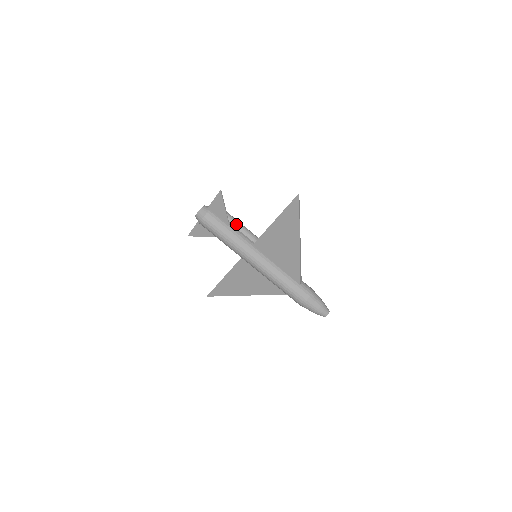
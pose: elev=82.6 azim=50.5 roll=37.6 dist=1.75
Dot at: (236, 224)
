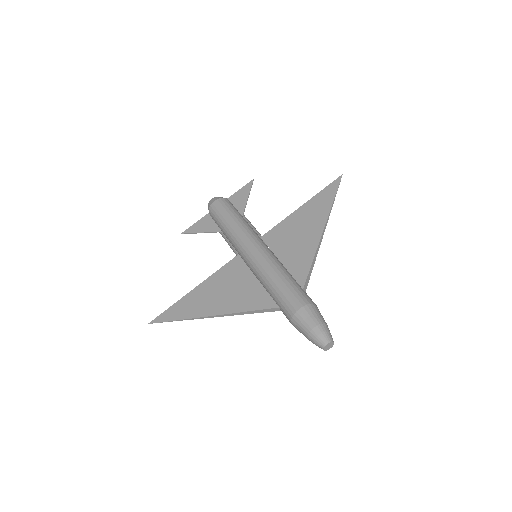
Dot at: (249, 222)
